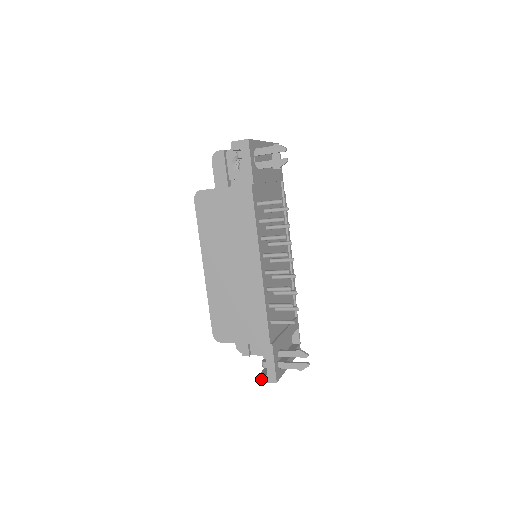
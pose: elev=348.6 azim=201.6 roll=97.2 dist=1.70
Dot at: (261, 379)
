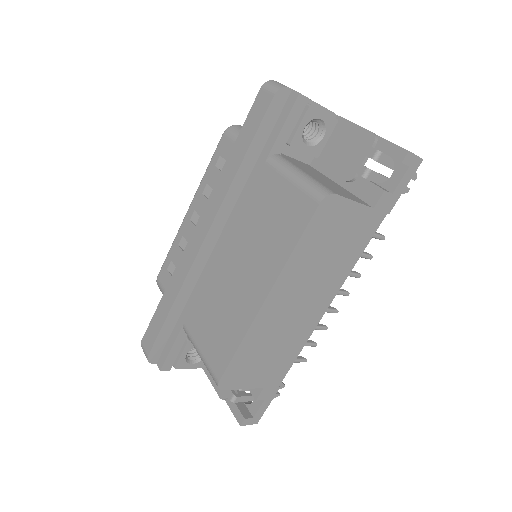
Dot at: (244, 423)
